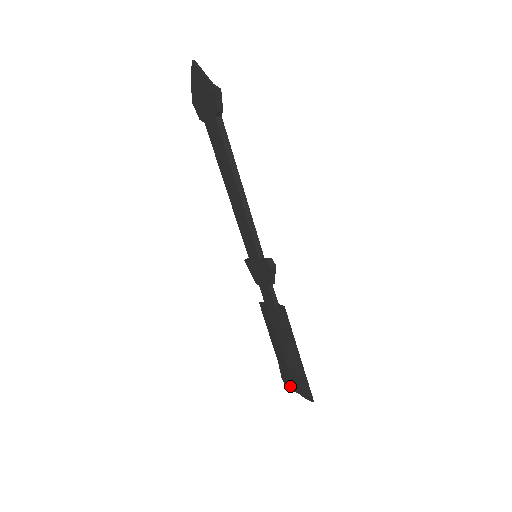
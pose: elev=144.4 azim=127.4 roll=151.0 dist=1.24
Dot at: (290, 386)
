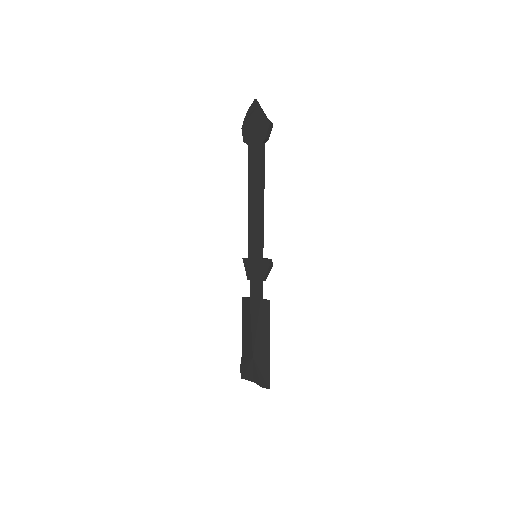
Dot at: (247, 376)
